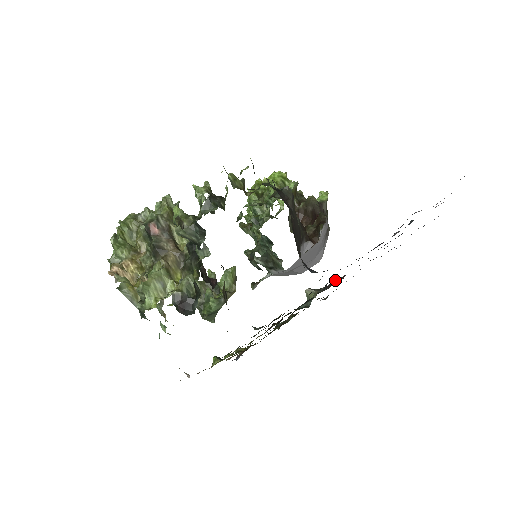
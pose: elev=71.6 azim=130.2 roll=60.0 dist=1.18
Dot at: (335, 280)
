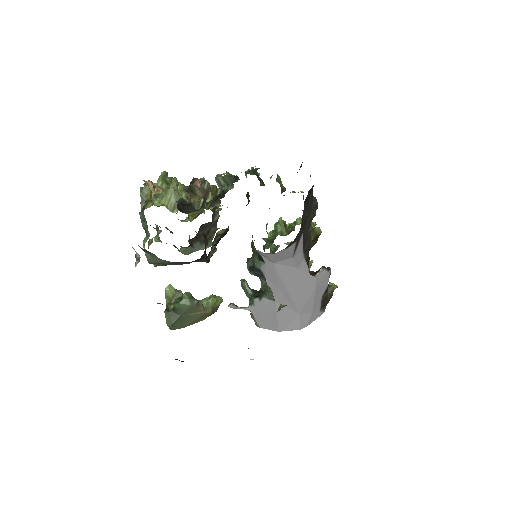
Dot at: occluded
